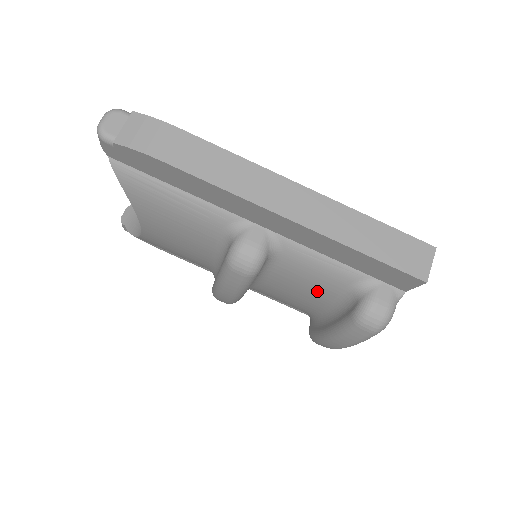
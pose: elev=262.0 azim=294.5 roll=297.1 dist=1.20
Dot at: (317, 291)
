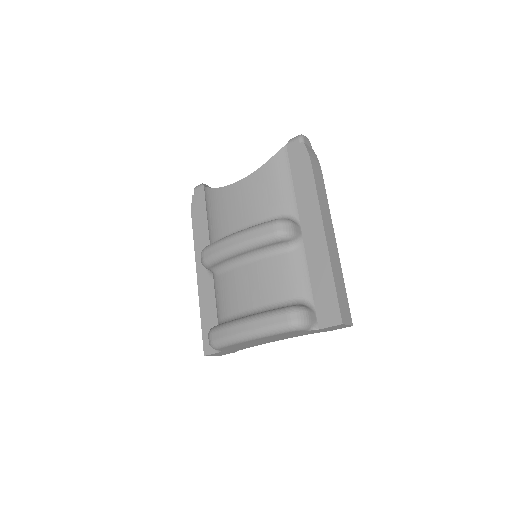
Dot at: (277, 288)
